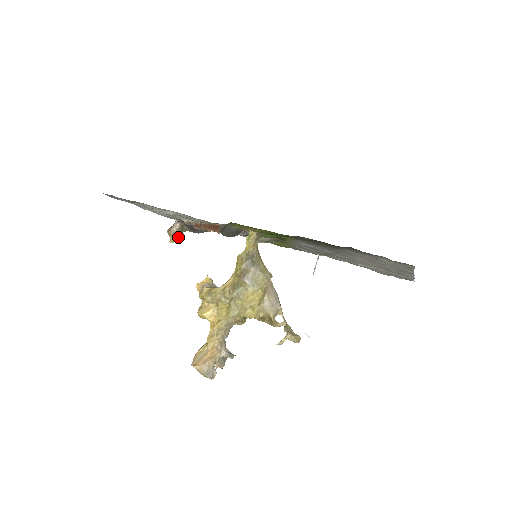
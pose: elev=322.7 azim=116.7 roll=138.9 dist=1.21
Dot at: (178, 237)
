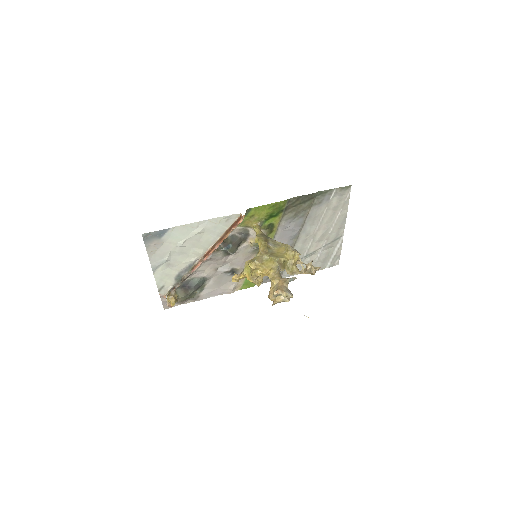
Dot at: (176, 300)
